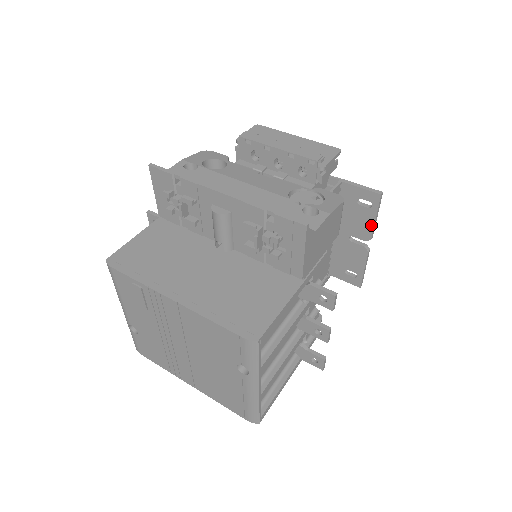
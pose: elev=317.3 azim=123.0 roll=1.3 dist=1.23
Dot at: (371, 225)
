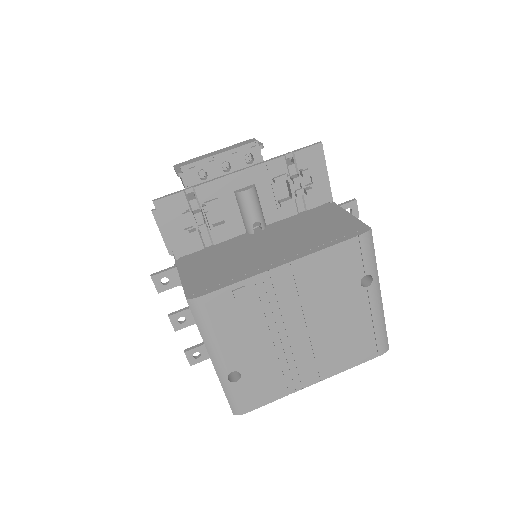
Dot at: occluded
